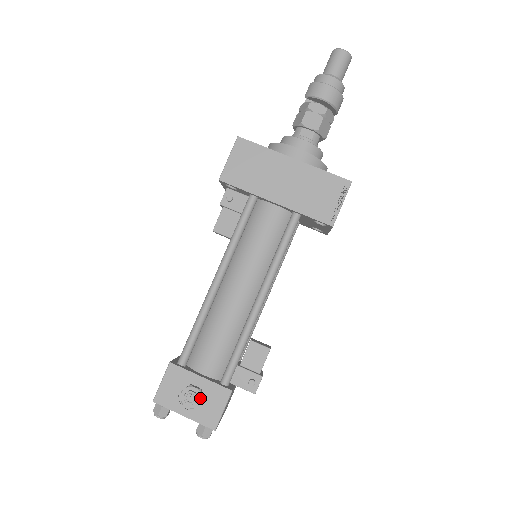
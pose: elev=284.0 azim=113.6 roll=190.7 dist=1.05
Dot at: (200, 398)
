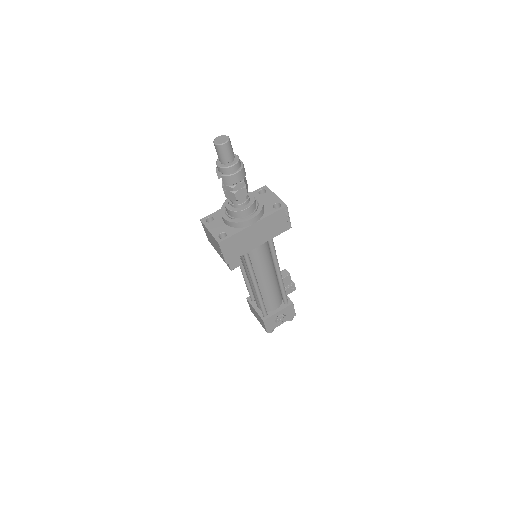
Dot at: (285, 317)
